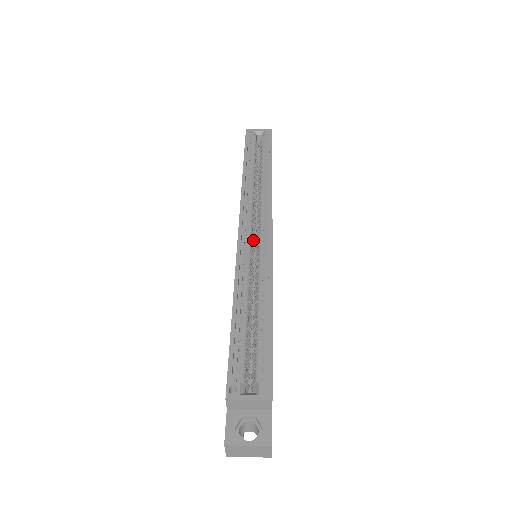
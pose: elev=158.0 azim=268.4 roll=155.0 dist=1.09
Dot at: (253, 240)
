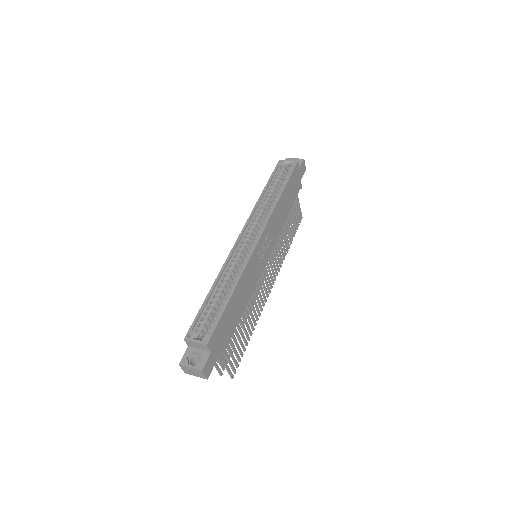
Dot at: (248, 245)
